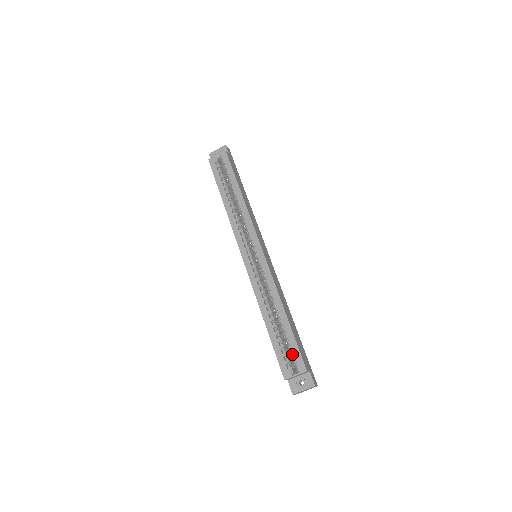
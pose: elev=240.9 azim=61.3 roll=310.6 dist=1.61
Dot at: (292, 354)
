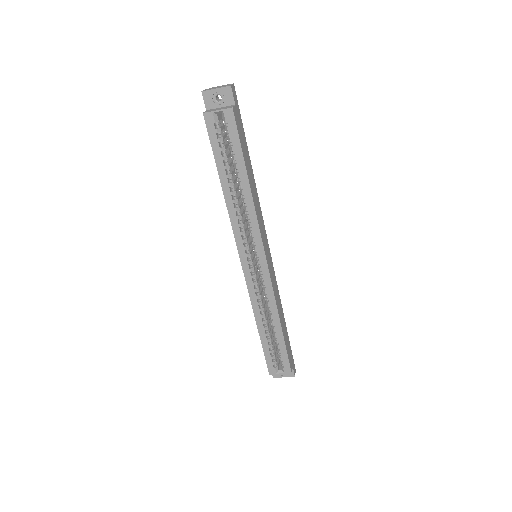
Dot at: (280, 358)
